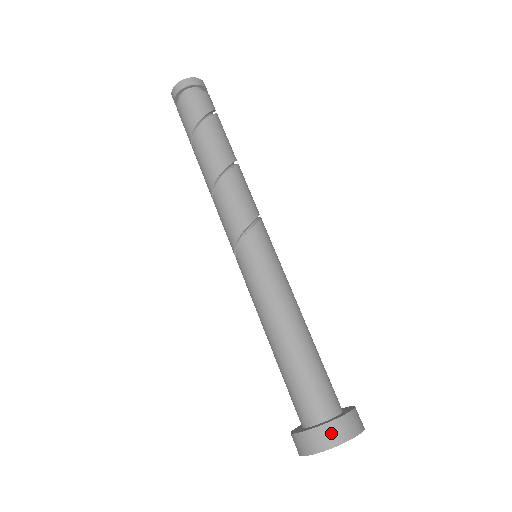
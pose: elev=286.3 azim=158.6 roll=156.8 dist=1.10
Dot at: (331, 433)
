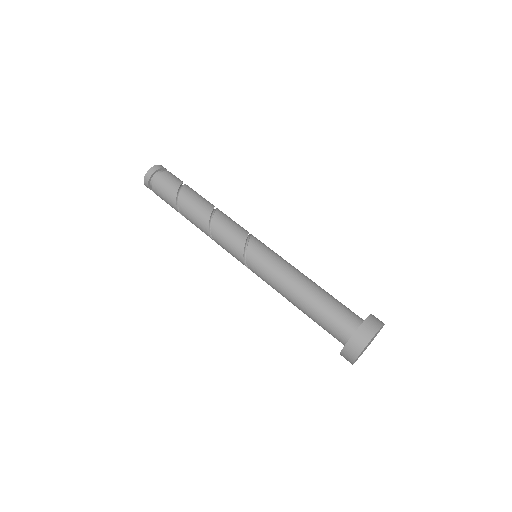
Dot at: (375, 320)
